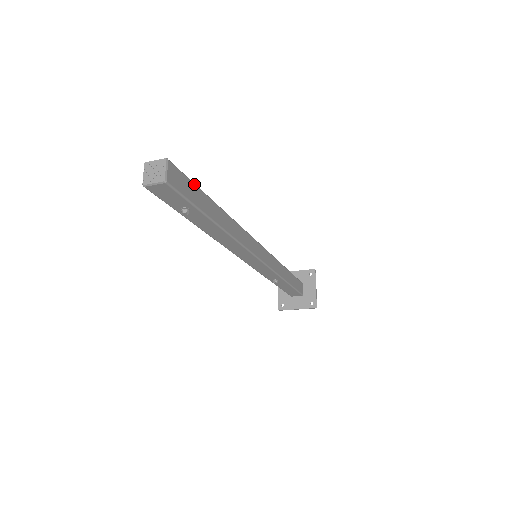
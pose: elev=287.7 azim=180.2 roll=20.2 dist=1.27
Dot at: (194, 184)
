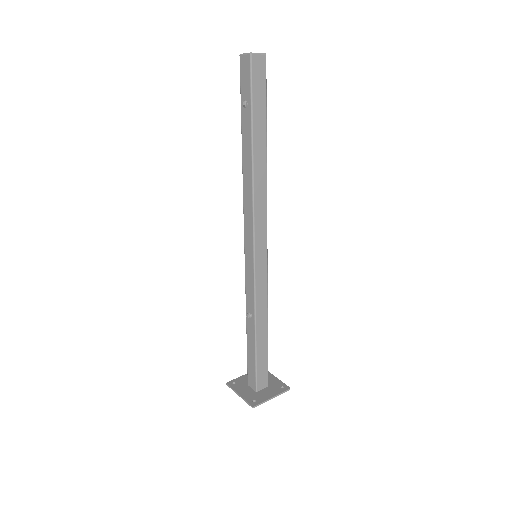
Dot at: (266, 98)
